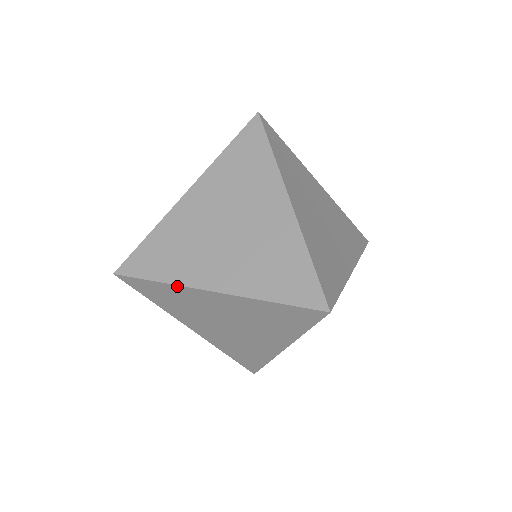
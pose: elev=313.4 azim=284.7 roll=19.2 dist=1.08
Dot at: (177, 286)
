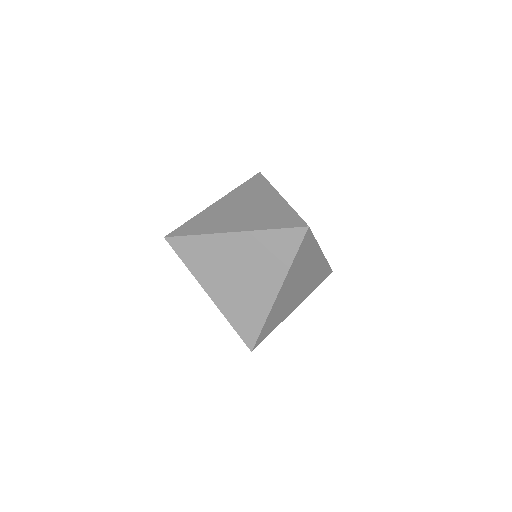
Dot at: (209, 235)
